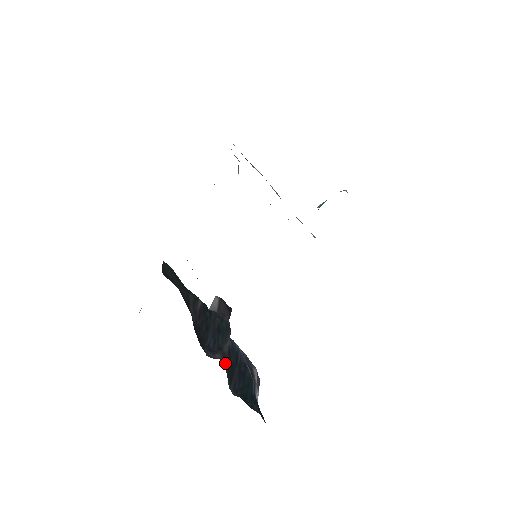
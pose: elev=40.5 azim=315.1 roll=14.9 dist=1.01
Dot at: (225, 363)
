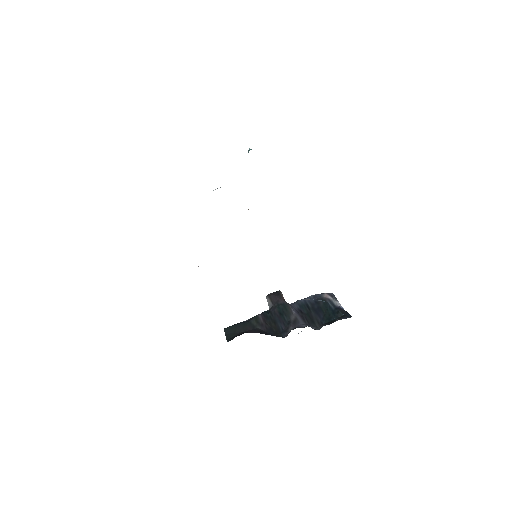
Dot at: (299, 324)
